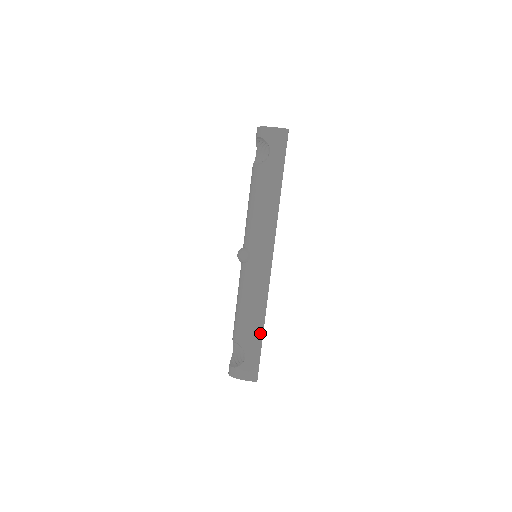
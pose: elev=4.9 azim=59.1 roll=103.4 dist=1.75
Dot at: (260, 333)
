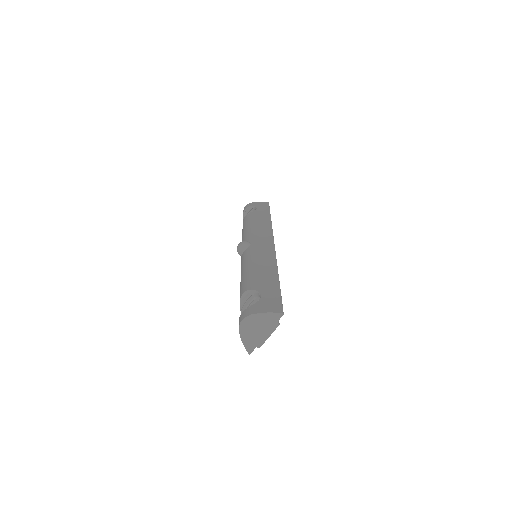
Dot at: (275, 279)
